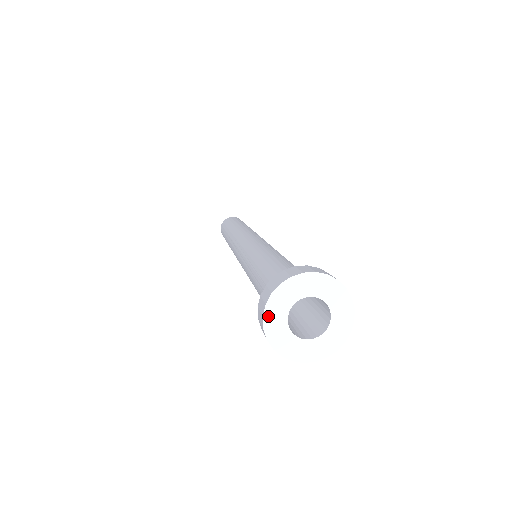
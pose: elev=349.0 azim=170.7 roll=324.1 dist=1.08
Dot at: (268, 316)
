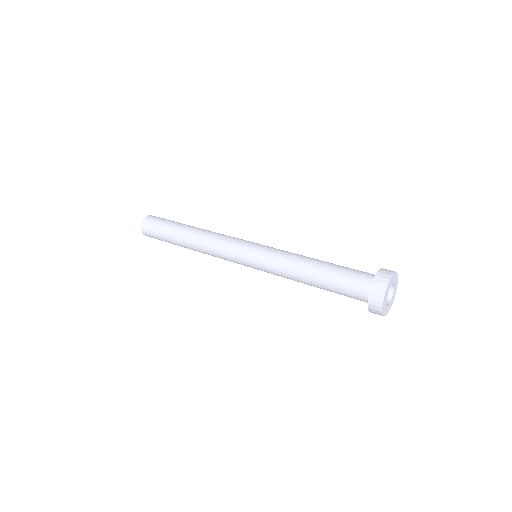
Dot at: (390, 281)
